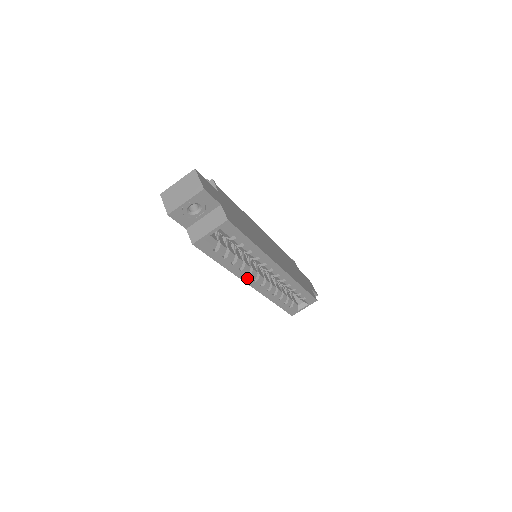
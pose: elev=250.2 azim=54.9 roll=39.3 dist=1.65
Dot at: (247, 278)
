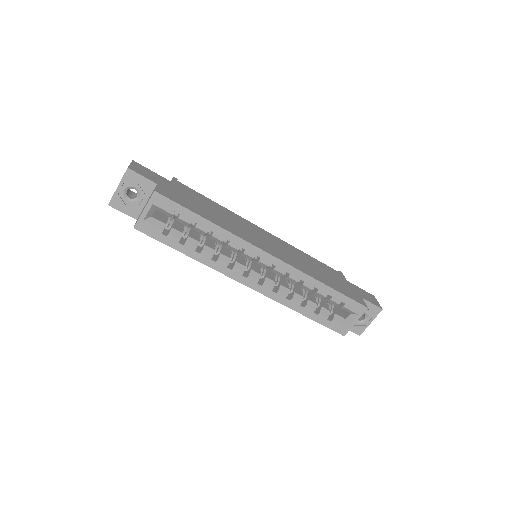
Dot at: (232, 273)
